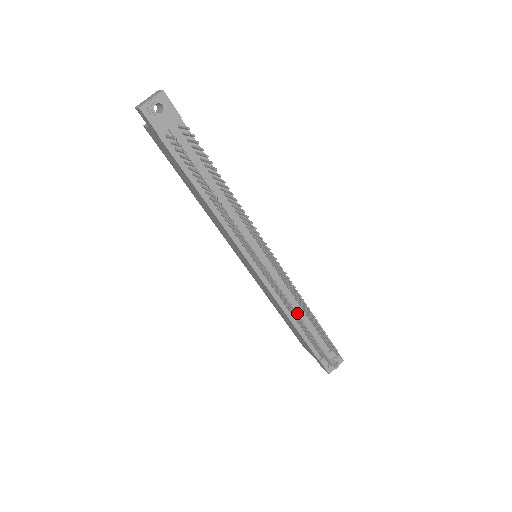
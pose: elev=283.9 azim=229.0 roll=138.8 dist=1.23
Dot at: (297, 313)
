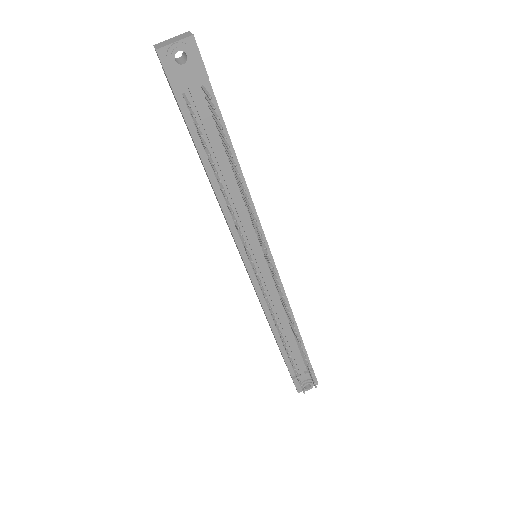
Dot at: (281, 334)
